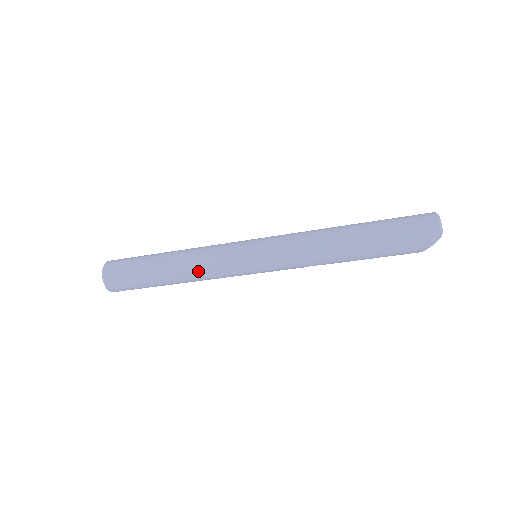
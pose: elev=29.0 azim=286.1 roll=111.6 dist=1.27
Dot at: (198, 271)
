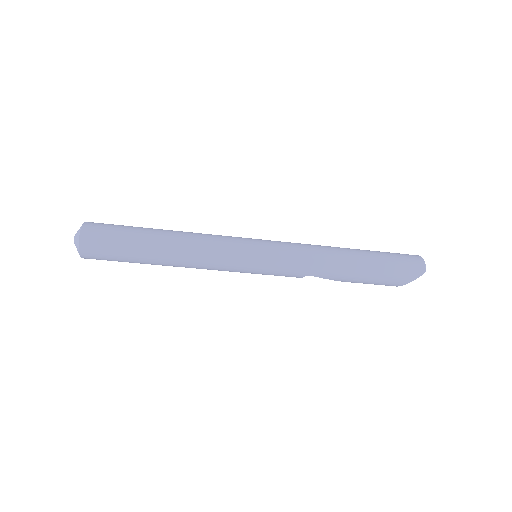
Dot at: (198, 251)
